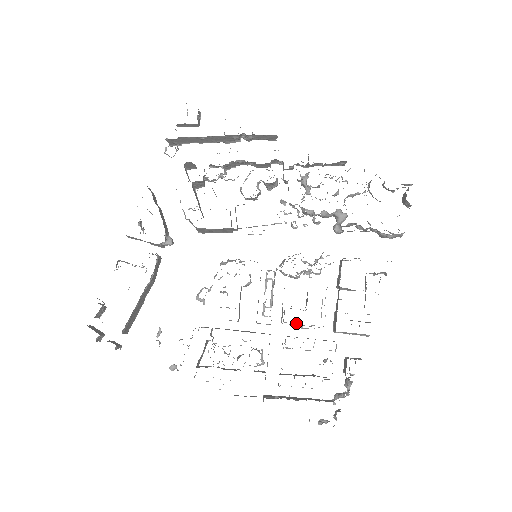
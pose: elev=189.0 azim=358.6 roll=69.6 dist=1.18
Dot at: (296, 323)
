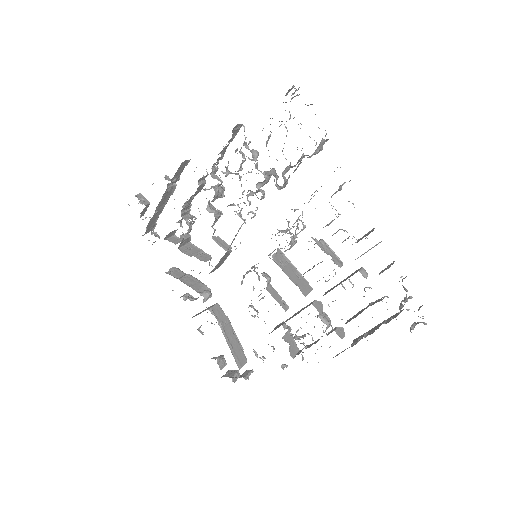
Dot at: occluded
